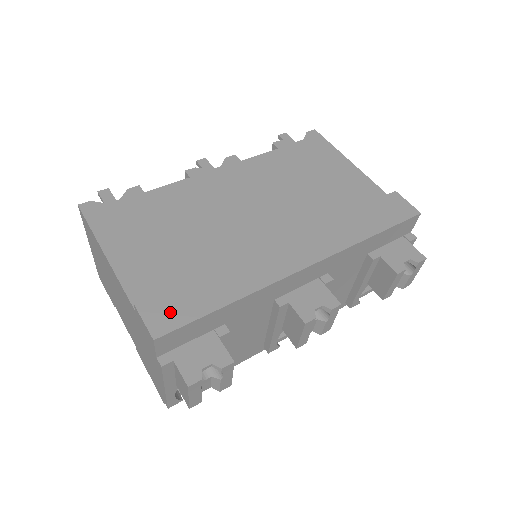
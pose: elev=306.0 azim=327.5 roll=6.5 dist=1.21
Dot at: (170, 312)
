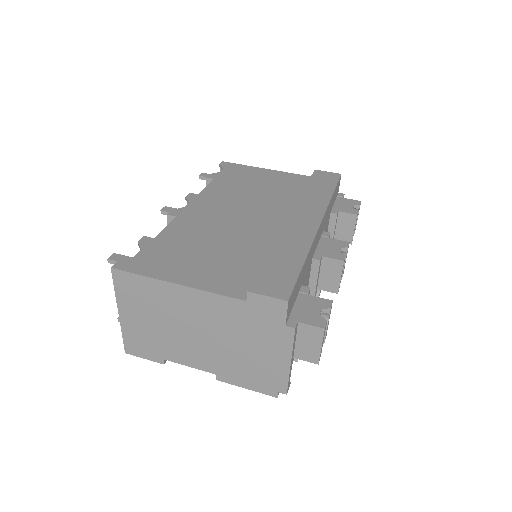
Dot at: (277, 283)
